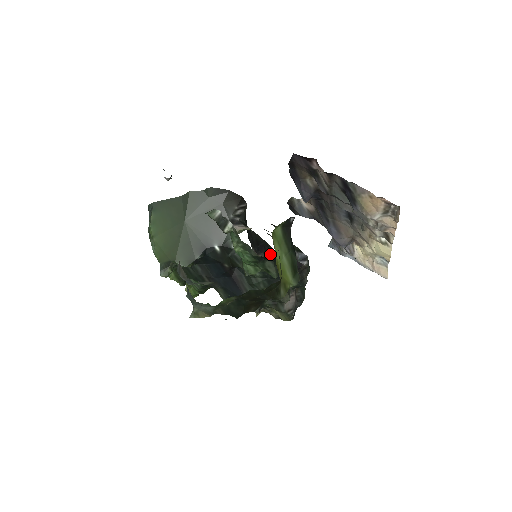
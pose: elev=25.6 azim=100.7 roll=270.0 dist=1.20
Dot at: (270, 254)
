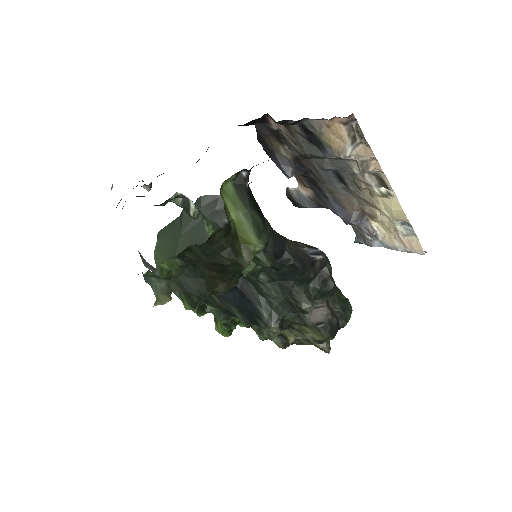
Dot at: occluded
